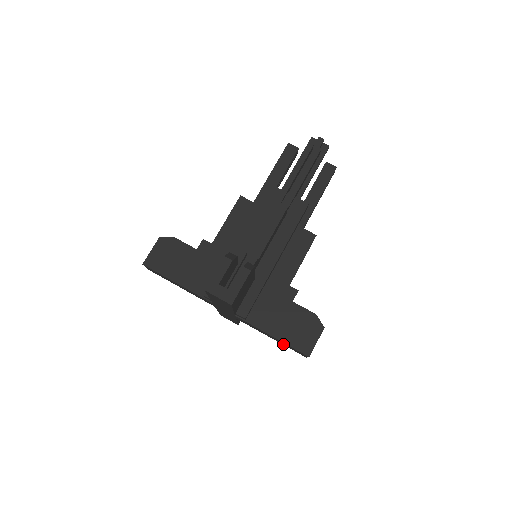
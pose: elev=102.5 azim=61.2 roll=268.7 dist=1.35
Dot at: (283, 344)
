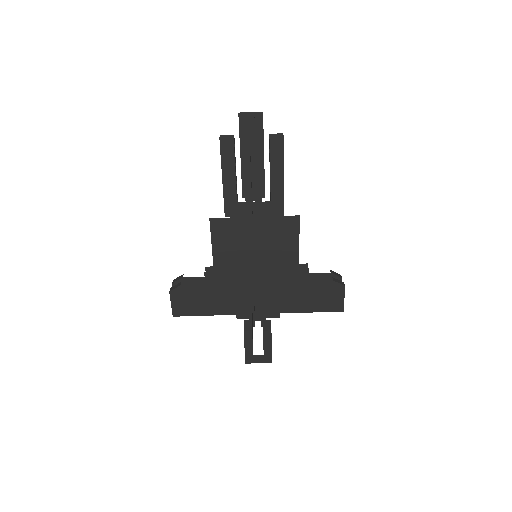
Dot at: occluded
